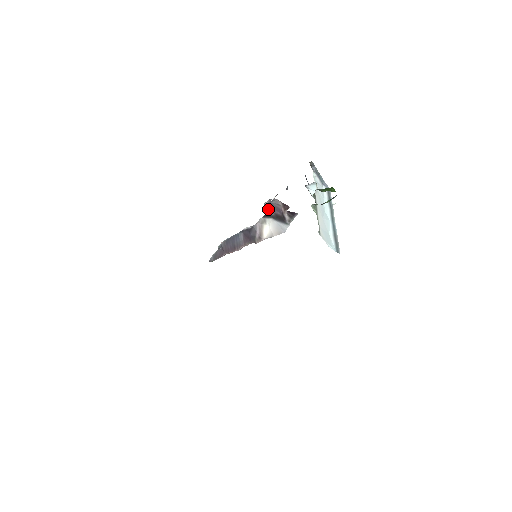
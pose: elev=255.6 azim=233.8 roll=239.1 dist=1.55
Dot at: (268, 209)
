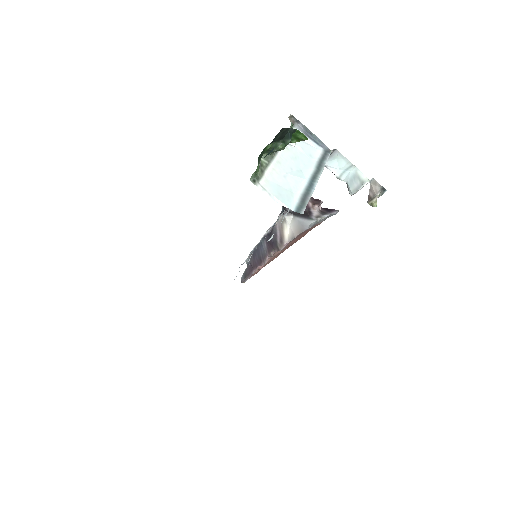
Dot at: occluded
